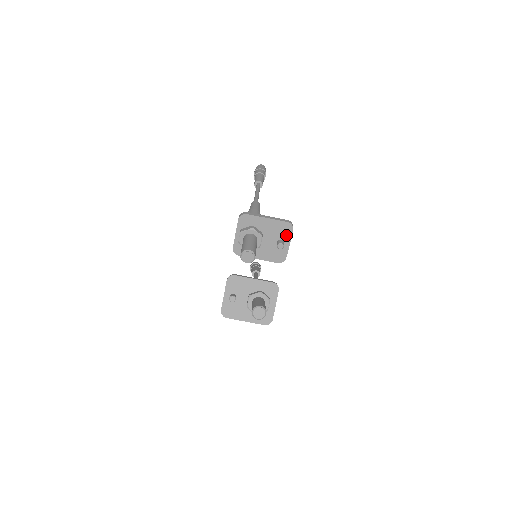
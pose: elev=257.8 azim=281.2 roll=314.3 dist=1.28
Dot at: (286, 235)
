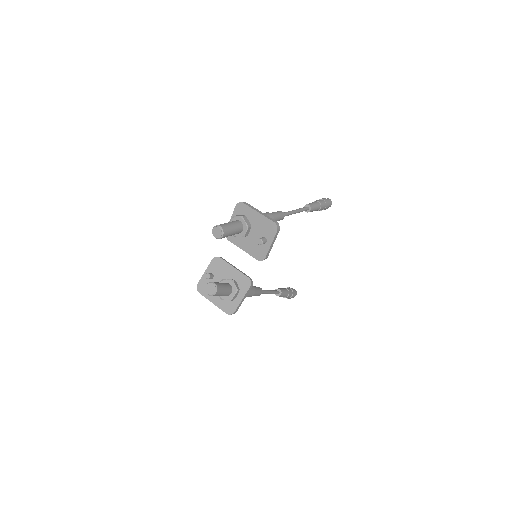
Dot at: (270, 234)
